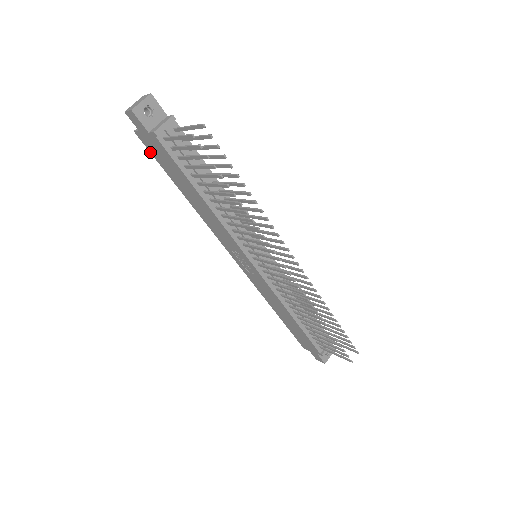
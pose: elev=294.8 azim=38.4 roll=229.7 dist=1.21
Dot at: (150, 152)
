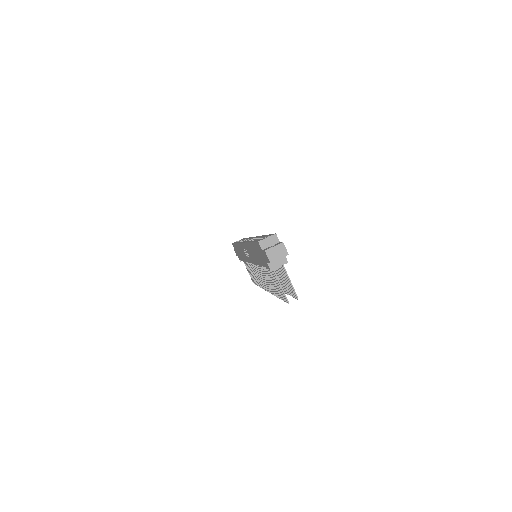
Dot at: (255, 242)
